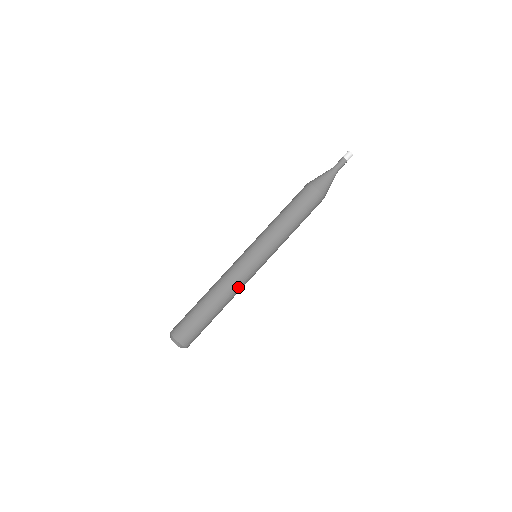
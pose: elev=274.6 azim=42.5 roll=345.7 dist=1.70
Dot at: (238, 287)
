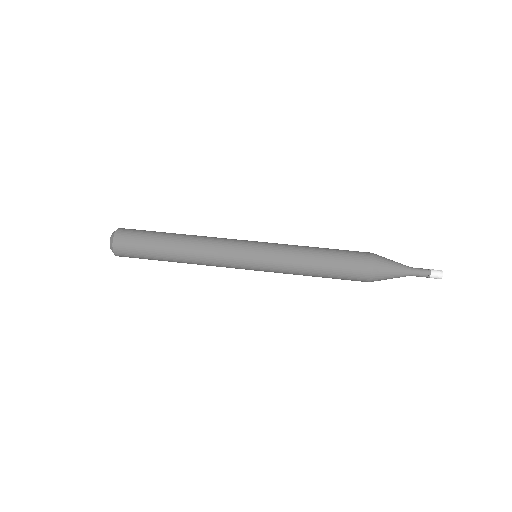
Dot at: (212, 241)
